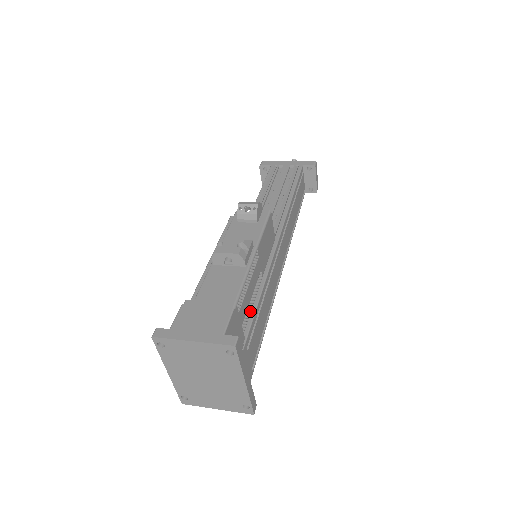
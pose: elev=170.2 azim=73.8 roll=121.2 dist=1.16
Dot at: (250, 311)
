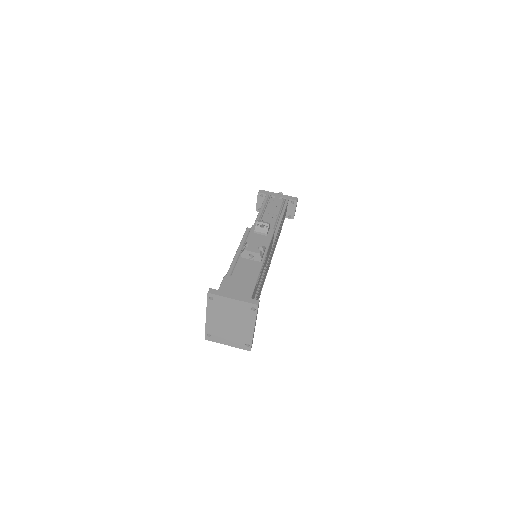
Dot at: (257, 289)
